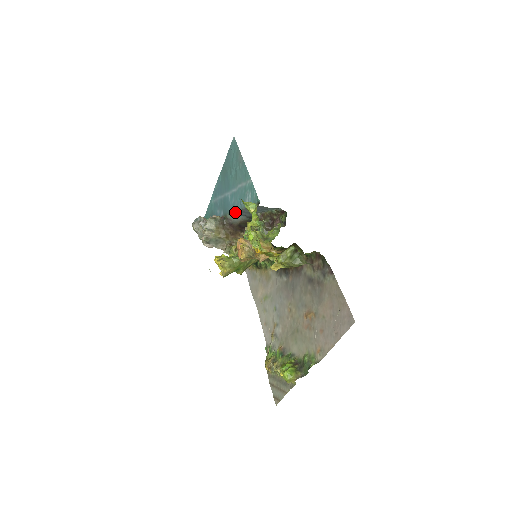
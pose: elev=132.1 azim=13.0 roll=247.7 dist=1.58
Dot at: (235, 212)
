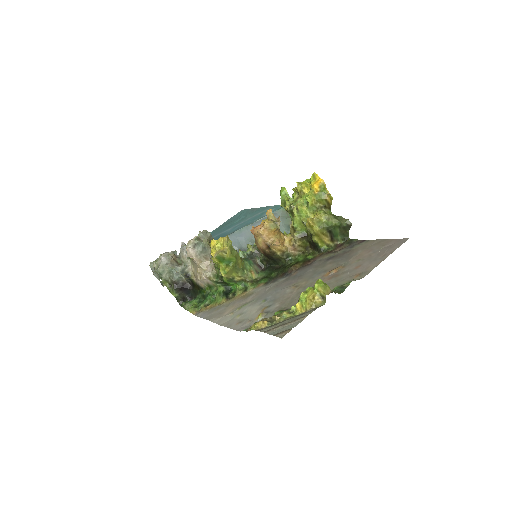
Dot at: (238, 232)
